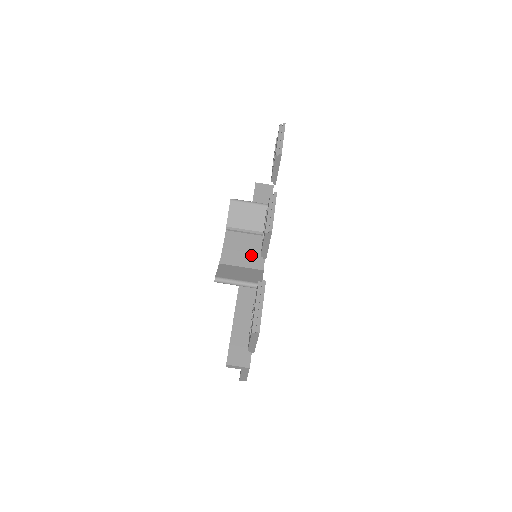
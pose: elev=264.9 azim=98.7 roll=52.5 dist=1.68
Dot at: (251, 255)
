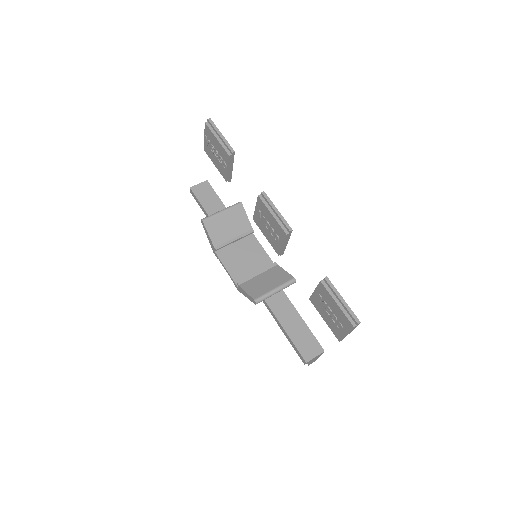
Dot at: (254, 258)
